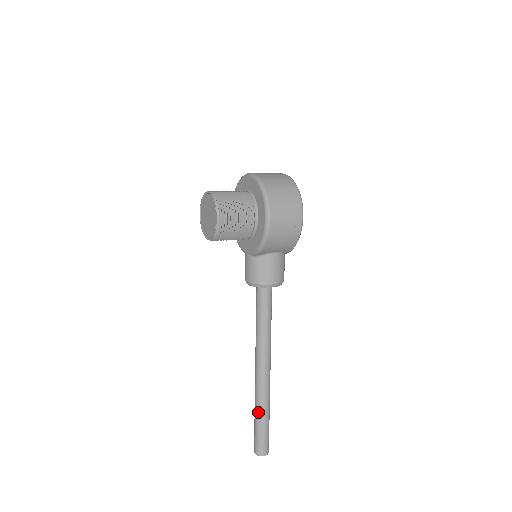
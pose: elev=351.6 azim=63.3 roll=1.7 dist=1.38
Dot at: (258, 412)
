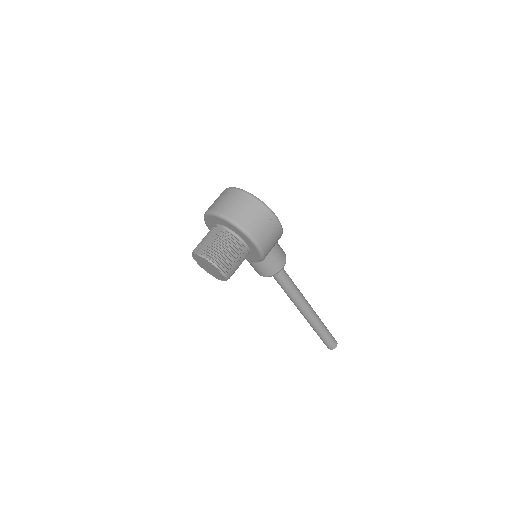
Dot at: (318, 331)
